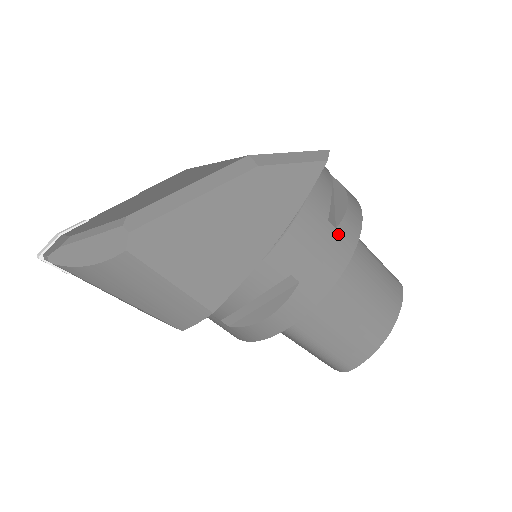
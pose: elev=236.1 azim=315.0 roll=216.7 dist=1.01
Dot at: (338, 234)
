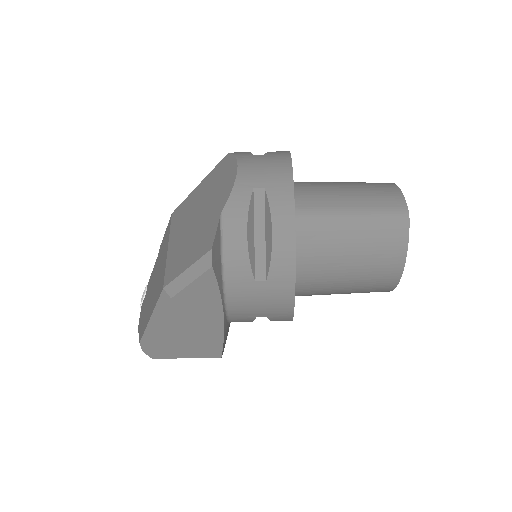
Dot at: (271, 283)
